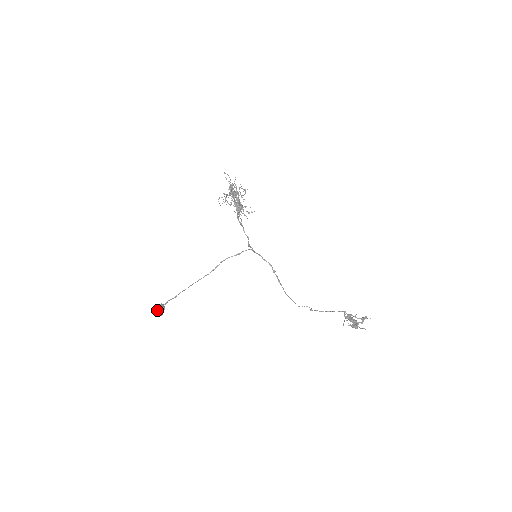
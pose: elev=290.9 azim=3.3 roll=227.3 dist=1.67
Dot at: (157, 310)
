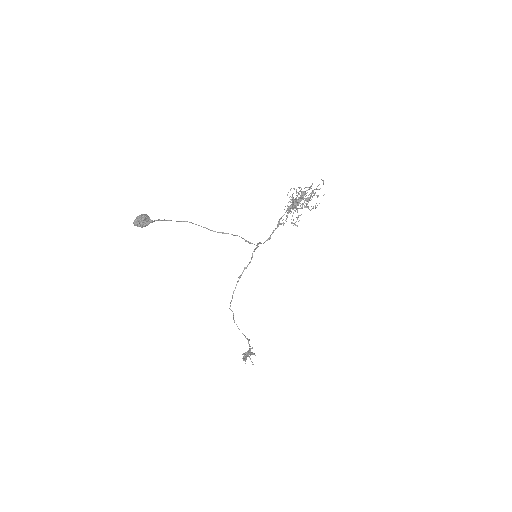
Dot at: (143, 223)
